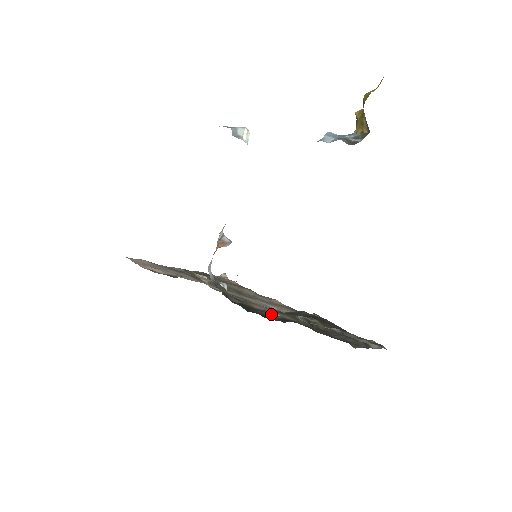
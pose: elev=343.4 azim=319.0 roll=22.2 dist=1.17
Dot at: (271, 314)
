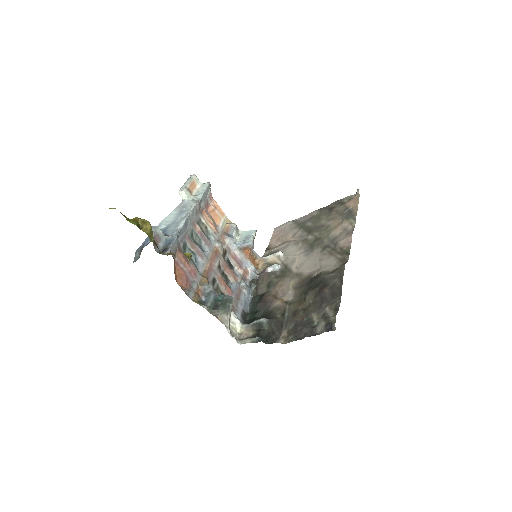
Dot at: (269, 305)
